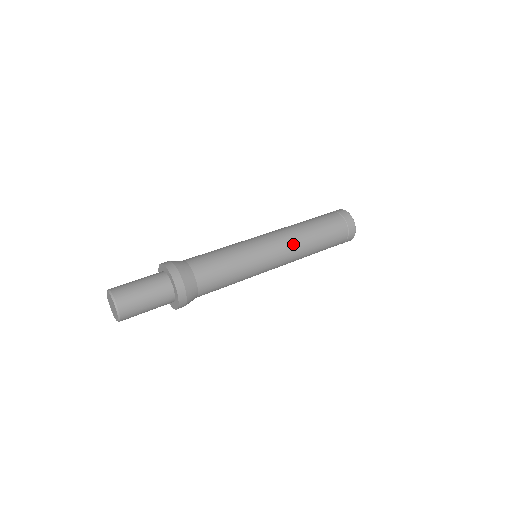
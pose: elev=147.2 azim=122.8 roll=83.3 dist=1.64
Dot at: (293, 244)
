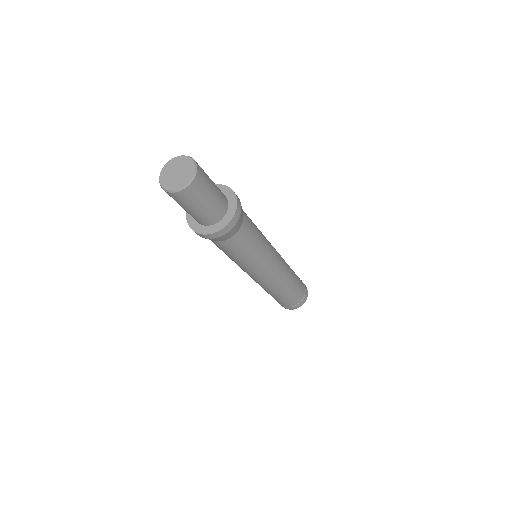
Dot at: occluded
